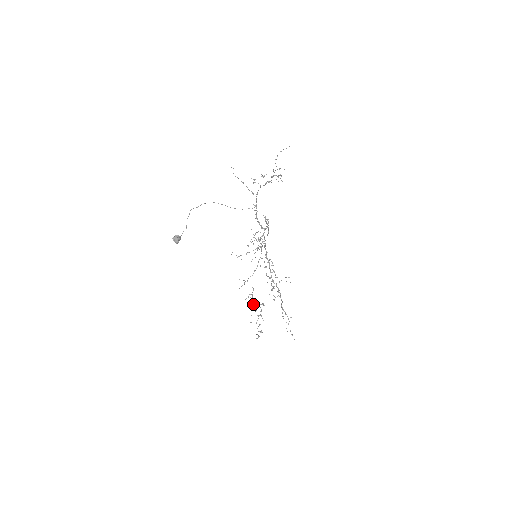
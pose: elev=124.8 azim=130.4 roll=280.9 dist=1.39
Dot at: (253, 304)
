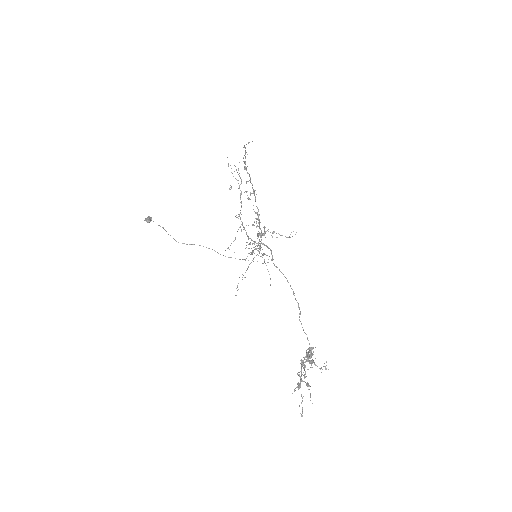
Dot at: (300, 360)
